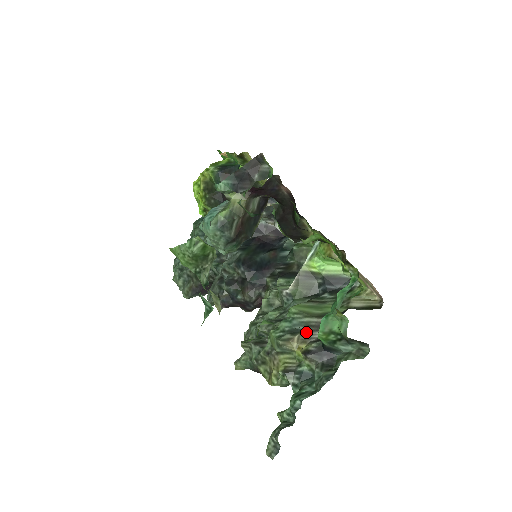
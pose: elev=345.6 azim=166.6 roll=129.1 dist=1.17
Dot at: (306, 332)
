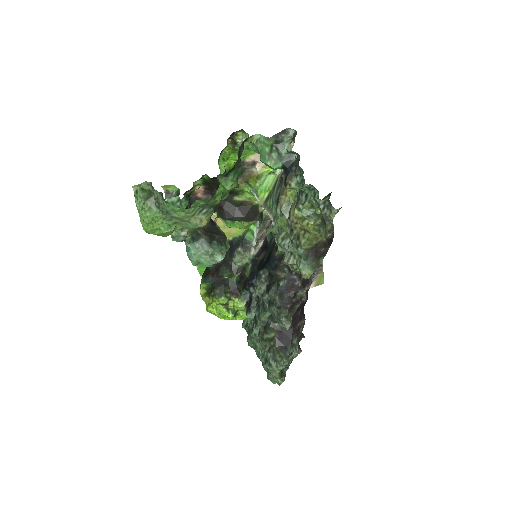
Dot at: (281, 189)
